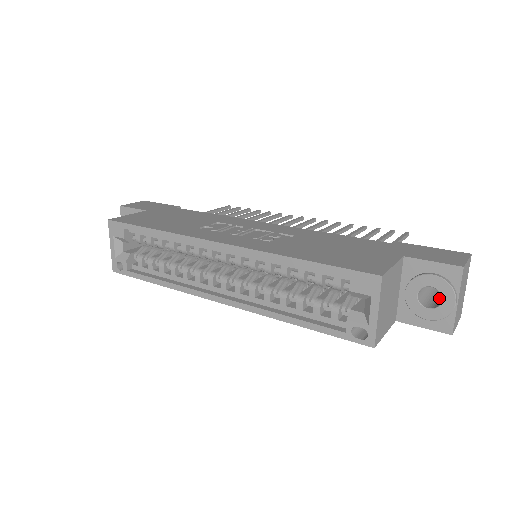
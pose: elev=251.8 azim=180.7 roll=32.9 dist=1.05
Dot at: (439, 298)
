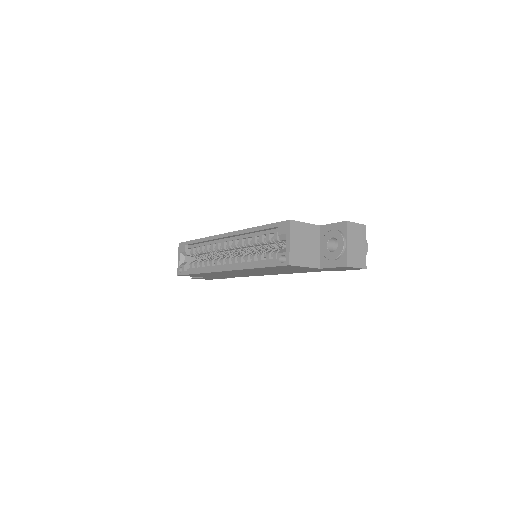
Dot at: occluded
